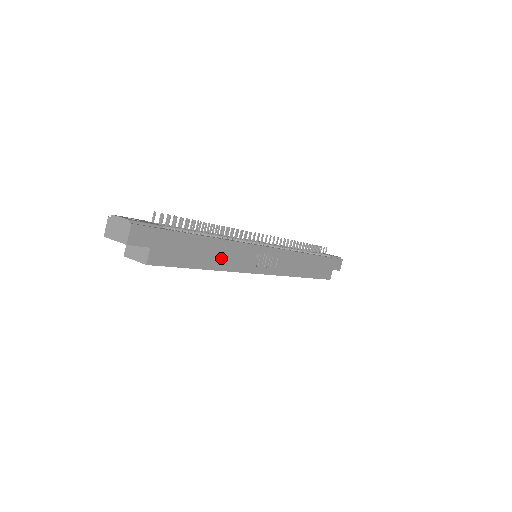
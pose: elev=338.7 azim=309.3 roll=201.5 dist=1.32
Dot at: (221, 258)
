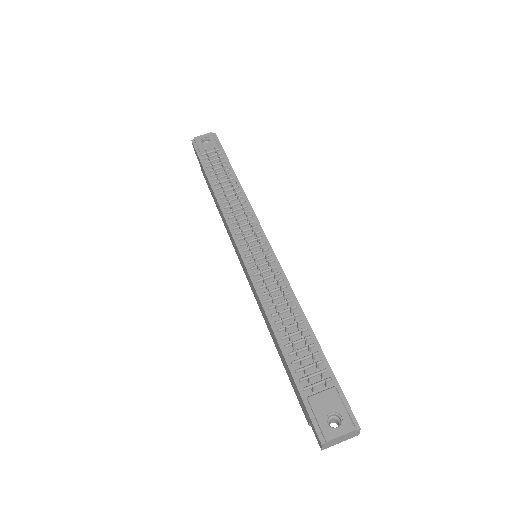
Dot at: occluded
